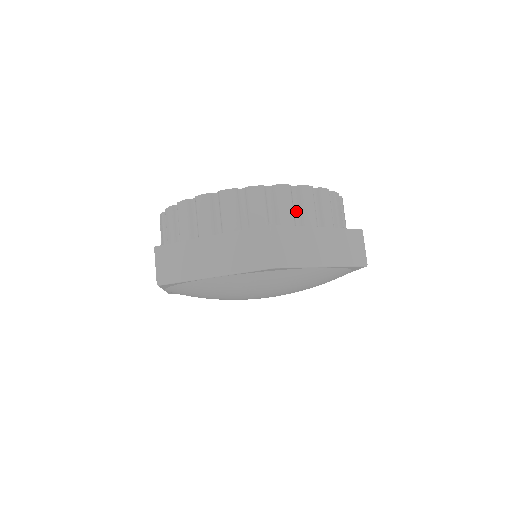
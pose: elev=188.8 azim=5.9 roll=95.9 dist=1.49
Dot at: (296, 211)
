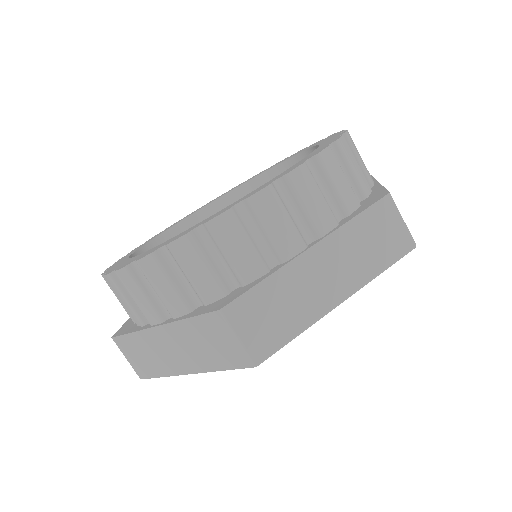
Dot at: (260, 241)
